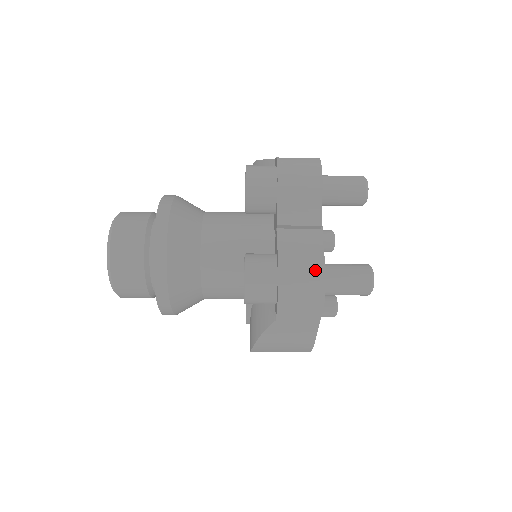
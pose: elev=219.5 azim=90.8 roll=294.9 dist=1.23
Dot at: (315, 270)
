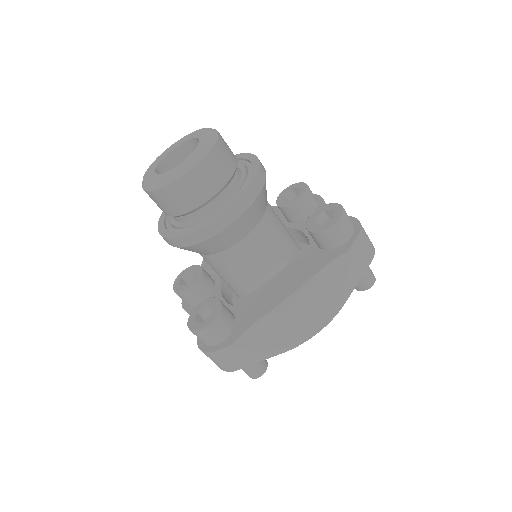
Dot at: occluded
